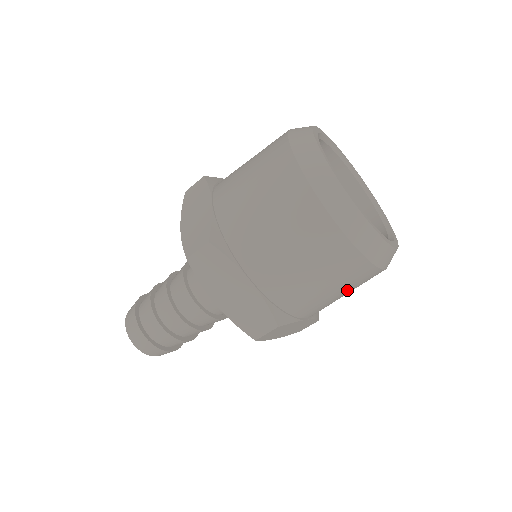
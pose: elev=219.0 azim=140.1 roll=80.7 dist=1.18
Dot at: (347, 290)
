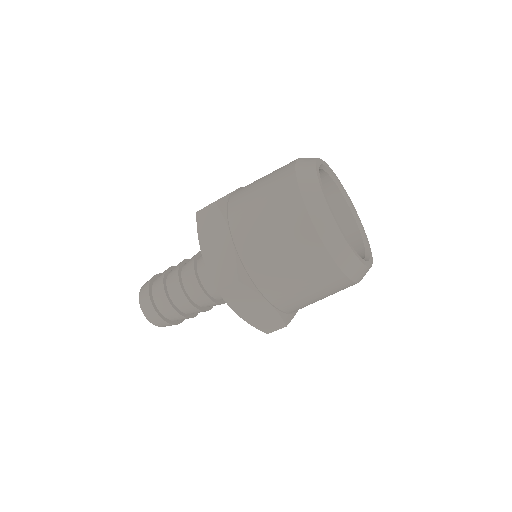
Dot at: occluded
